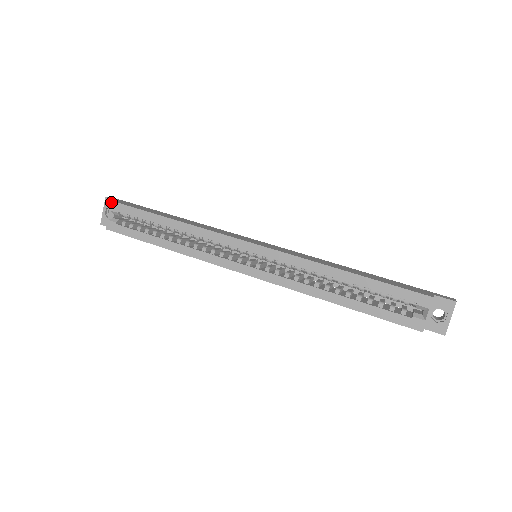
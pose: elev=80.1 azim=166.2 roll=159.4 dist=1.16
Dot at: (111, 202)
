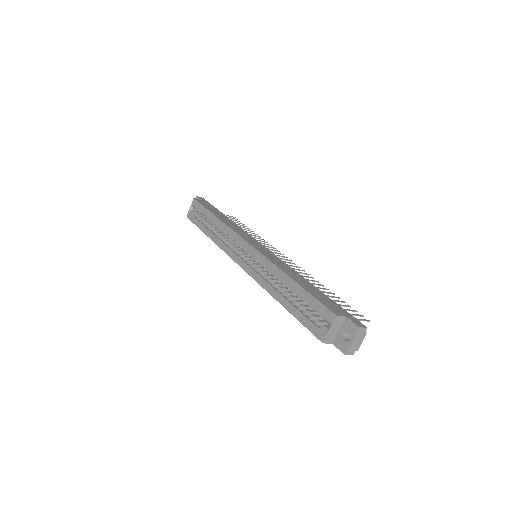
Dot at: (193, 199)
